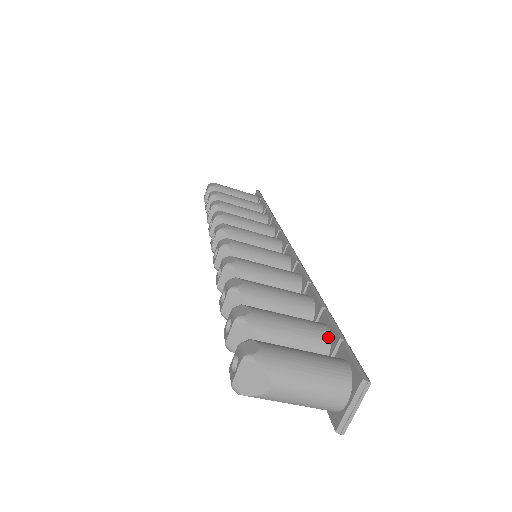
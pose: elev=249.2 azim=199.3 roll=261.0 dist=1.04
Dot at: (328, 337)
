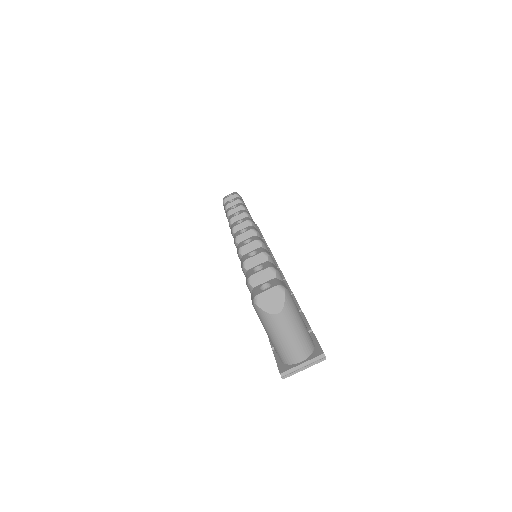
Dot at: occluded
